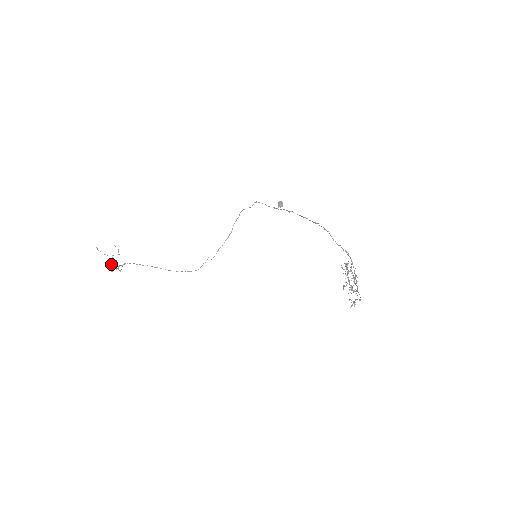
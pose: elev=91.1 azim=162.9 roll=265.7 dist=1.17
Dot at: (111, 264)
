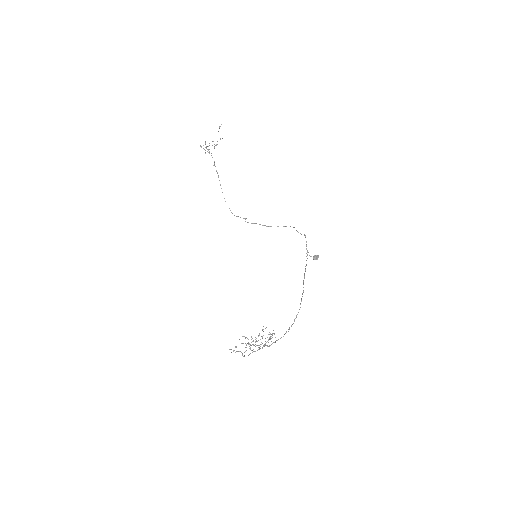
Dot at: occluded
